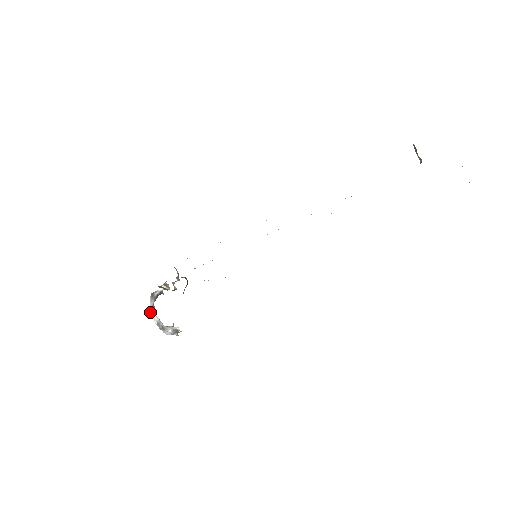
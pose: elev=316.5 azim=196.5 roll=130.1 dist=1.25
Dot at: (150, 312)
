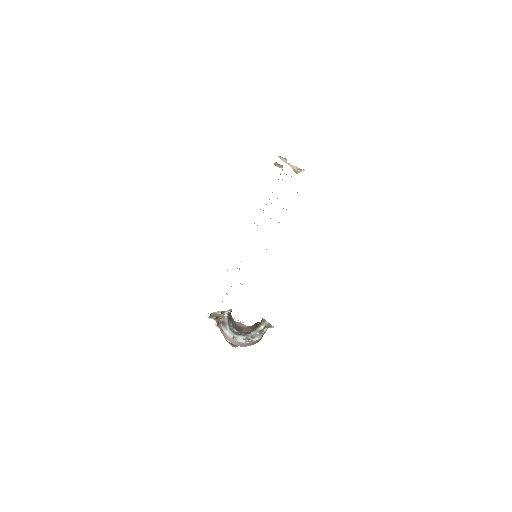
Dot at: (232, 339)
